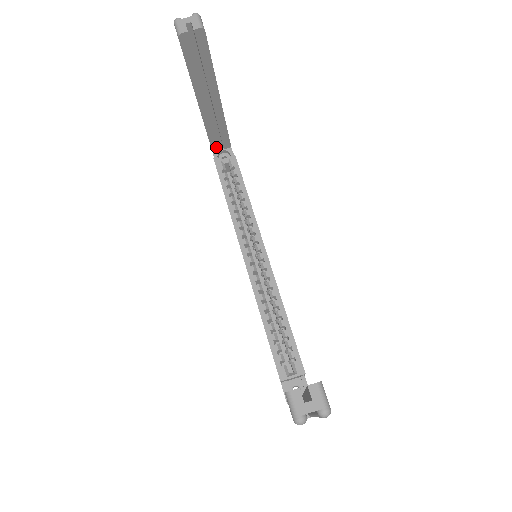
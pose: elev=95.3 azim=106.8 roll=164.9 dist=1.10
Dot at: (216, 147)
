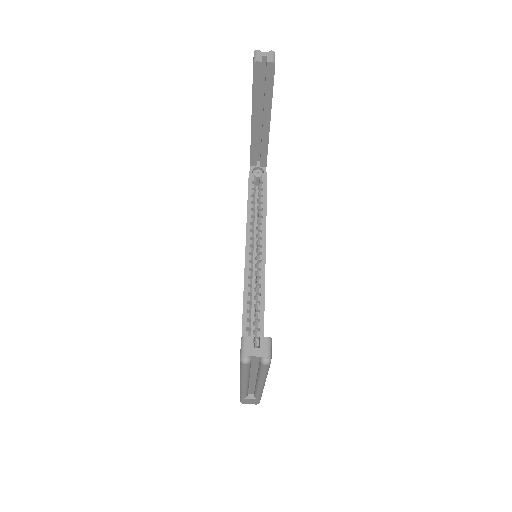
Dot at: (254, 162)
